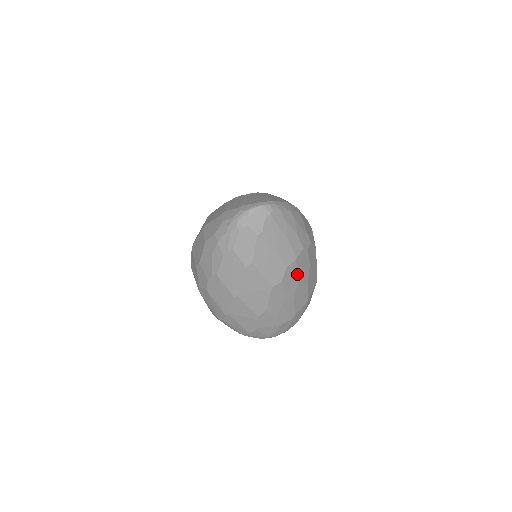
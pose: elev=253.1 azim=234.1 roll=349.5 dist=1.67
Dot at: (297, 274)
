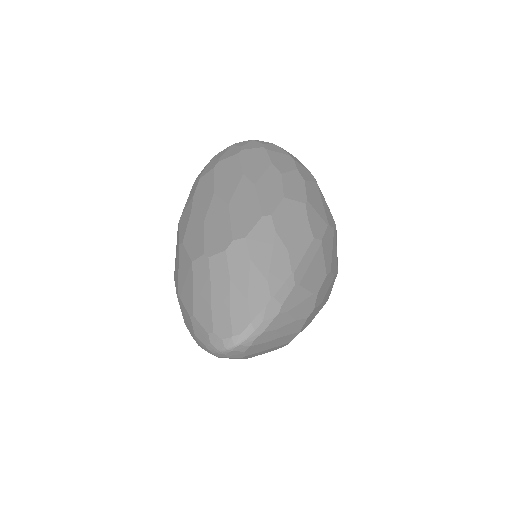
Dot at: (305, 327)
